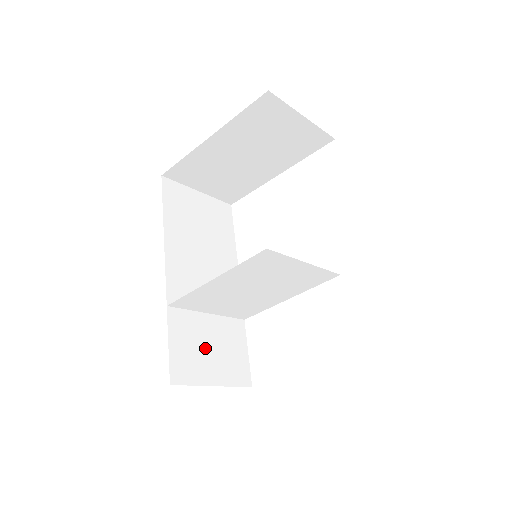
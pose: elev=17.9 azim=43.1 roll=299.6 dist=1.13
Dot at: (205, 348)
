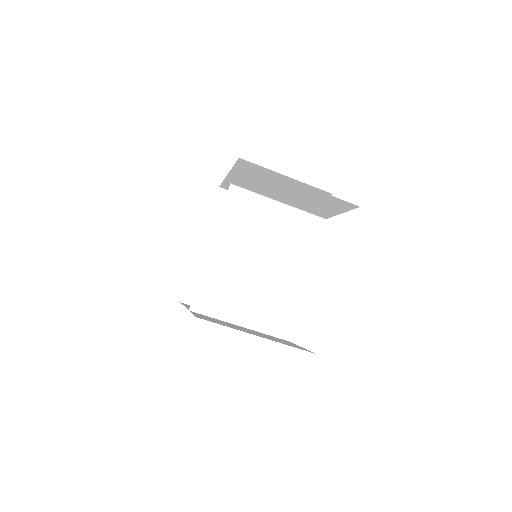
Dot at: (240, 328)
